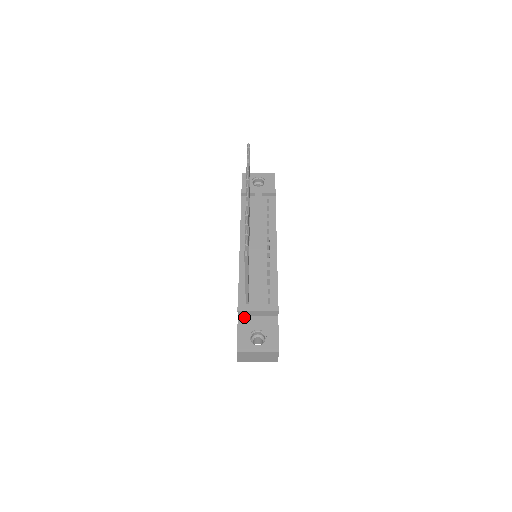
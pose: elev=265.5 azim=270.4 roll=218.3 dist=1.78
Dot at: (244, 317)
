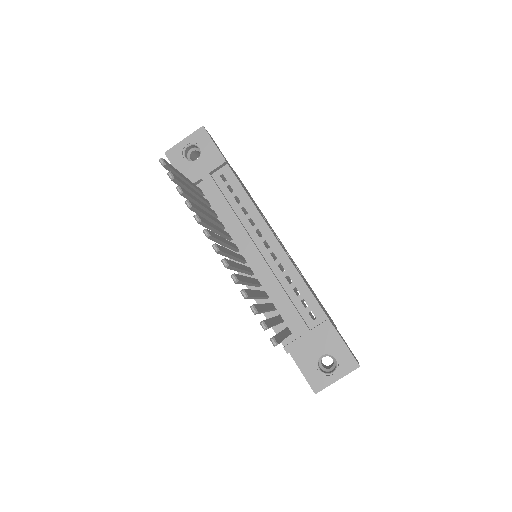
Dot at: (296, 349)
